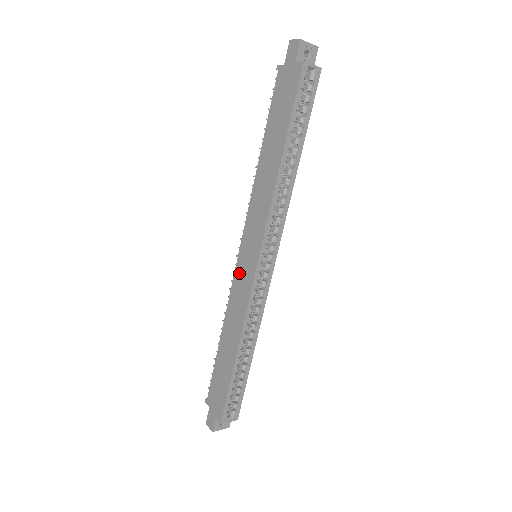
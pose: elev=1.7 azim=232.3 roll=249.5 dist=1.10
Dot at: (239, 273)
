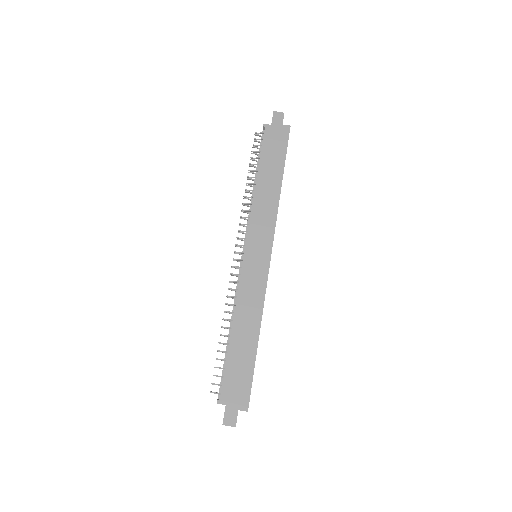
Dot at: (249, 269)
